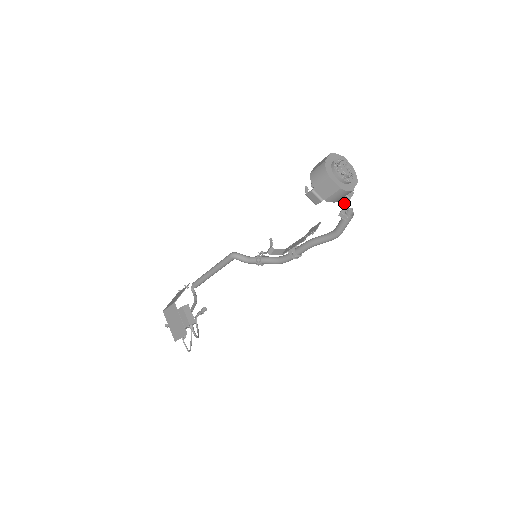
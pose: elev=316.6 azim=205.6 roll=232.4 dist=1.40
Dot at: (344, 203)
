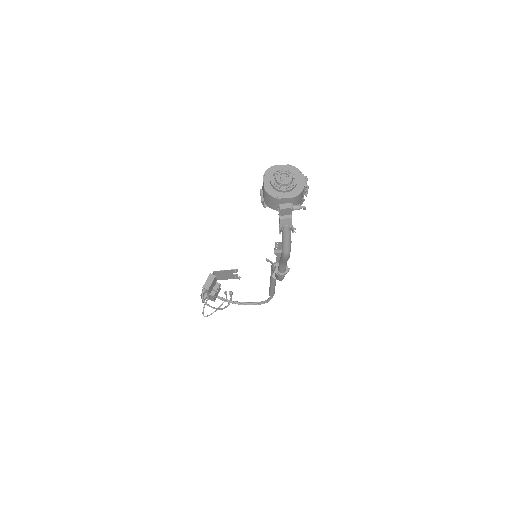
Dot at: (285, 216)
